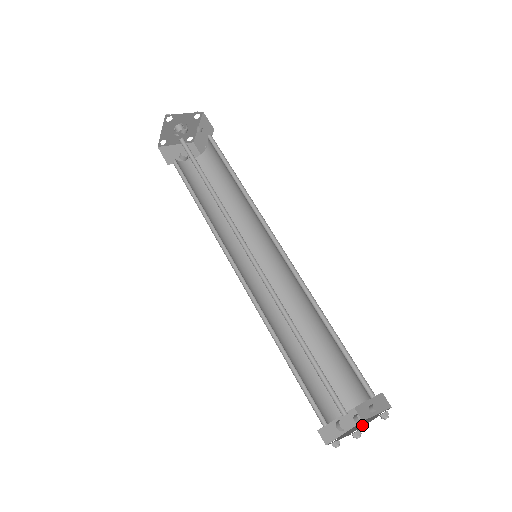
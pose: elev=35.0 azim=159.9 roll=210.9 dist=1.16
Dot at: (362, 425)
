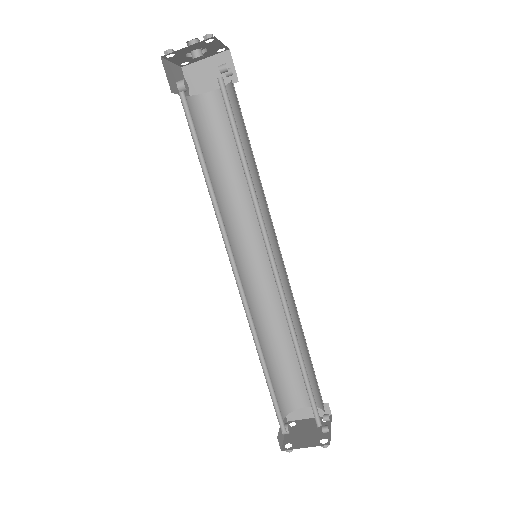
Dot at: (318, 433)
